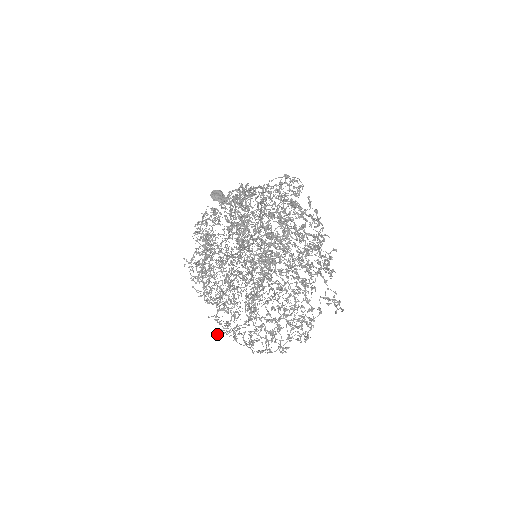
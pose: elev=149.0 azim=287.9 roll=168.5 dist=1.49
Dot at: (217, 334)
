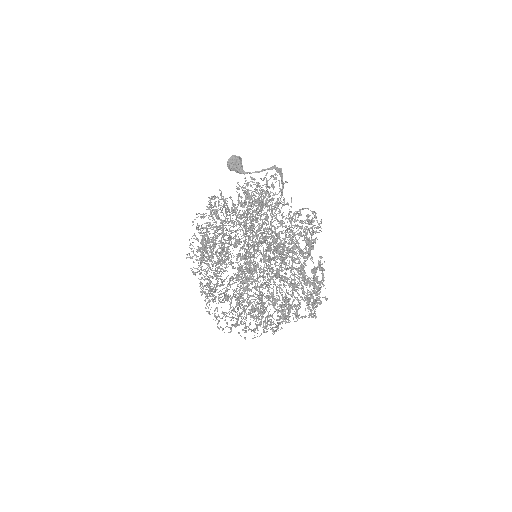
Dot at: (204, 293)
